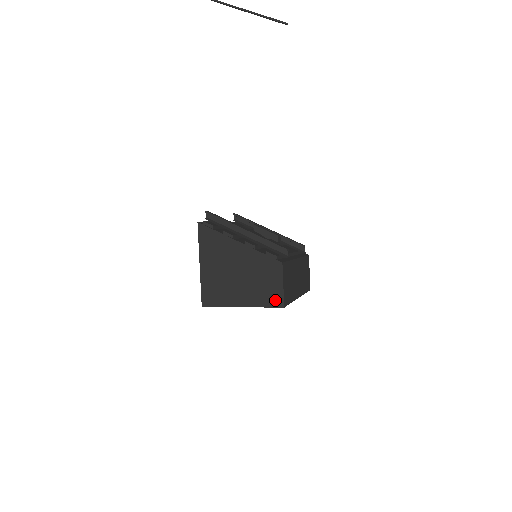
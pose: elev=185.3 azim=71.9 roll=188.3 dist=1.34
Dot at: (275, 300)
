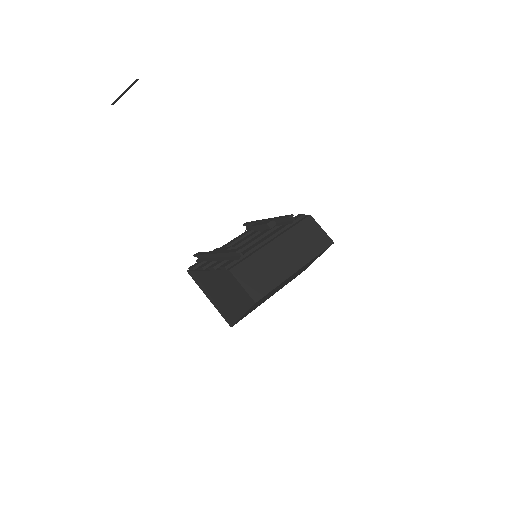
Dot at: (248, 300)
